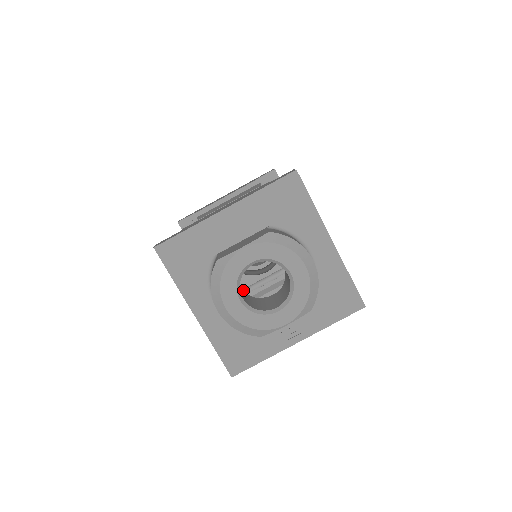
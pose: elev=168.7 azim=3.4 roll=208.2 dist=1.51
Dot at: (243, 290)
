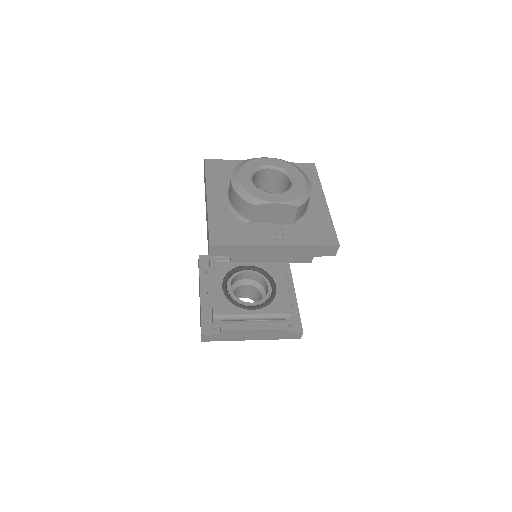
Dot at: occluded
